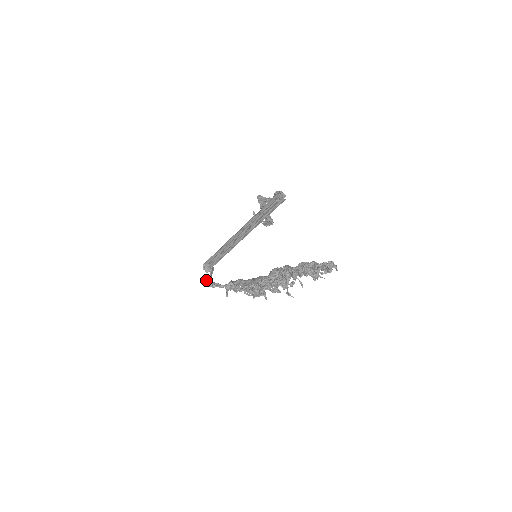
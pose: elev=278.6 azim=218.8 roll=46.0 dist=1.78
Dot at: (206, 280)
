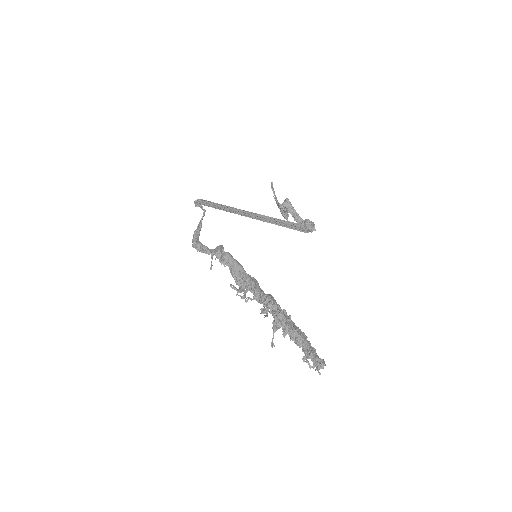
Dot at: (196, 243)
